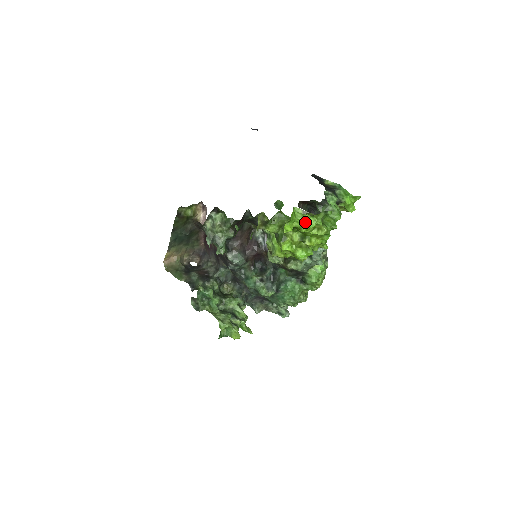
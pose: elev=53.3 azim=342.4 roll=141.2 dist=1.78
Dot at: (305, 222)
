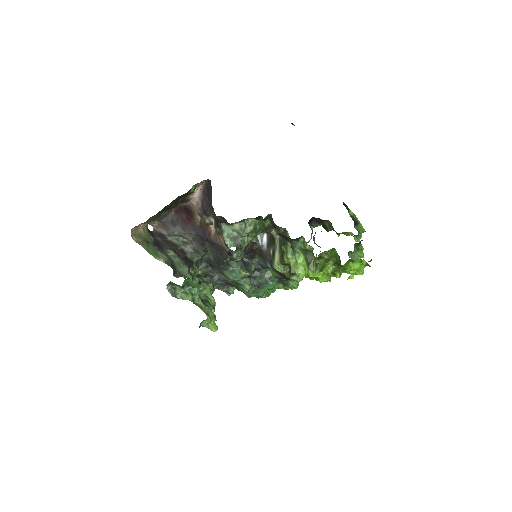
Dot at: occluded
